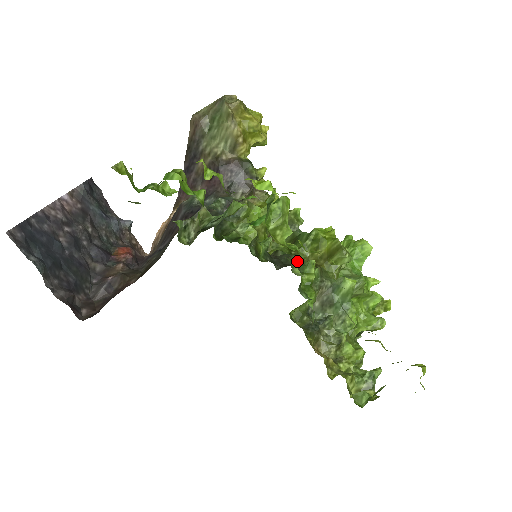
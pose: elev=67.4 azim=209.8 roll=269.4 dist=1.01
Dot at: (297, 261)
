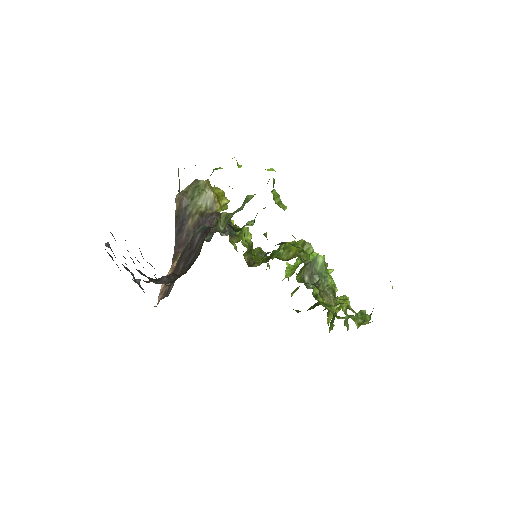
Dot at: occluded
